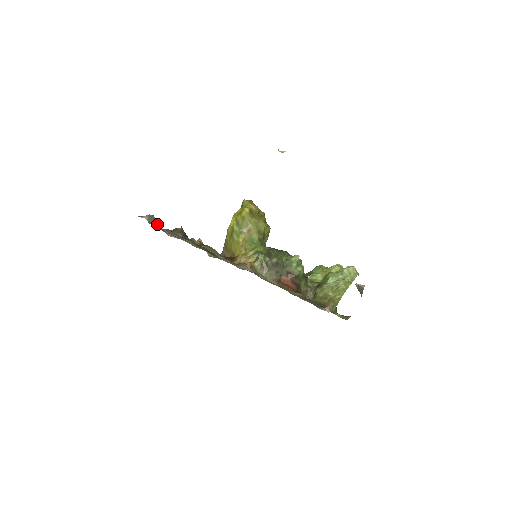
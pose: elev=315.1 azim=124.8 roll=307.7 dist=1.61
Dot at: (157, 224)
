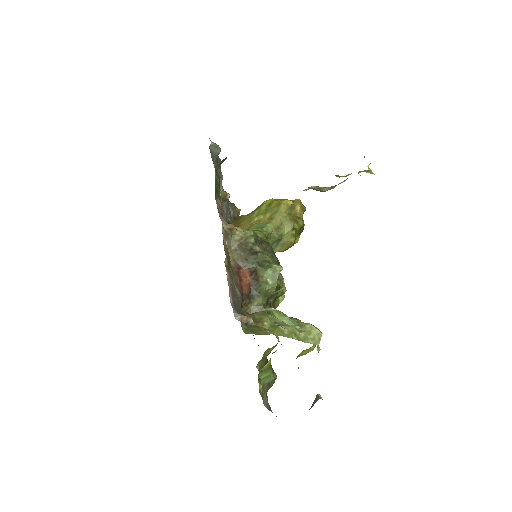
Dot at: (220, 171)
